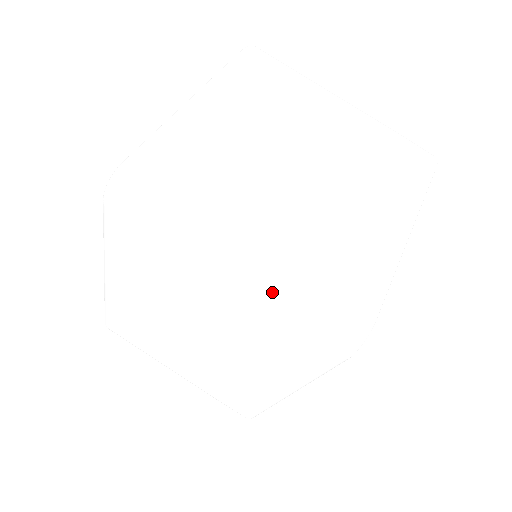
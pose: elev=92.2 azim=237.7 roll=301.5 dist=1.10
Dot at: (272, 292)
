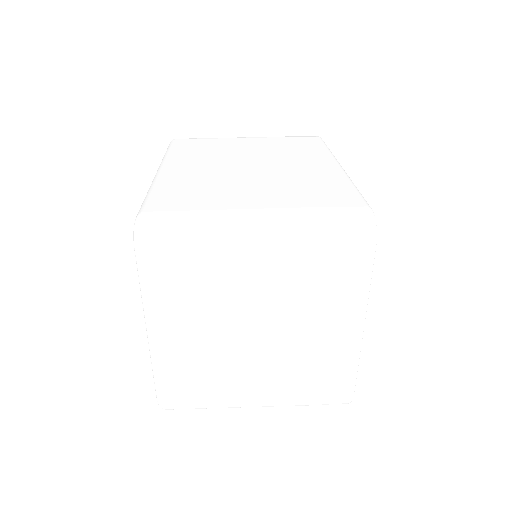
Dot at: occluded
